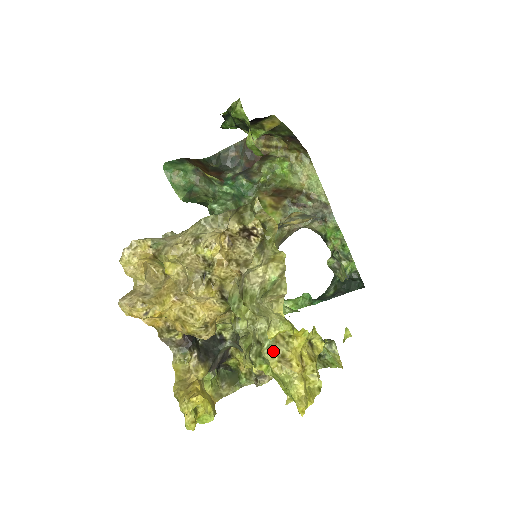
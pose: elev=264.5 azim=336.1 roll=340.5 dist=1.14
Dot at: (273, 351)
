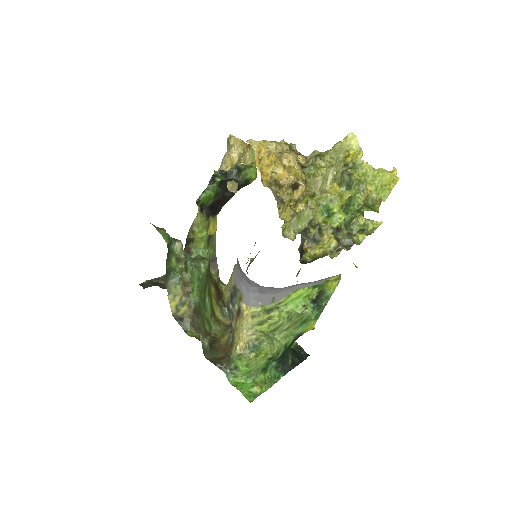
Dot at: (358, 160)
